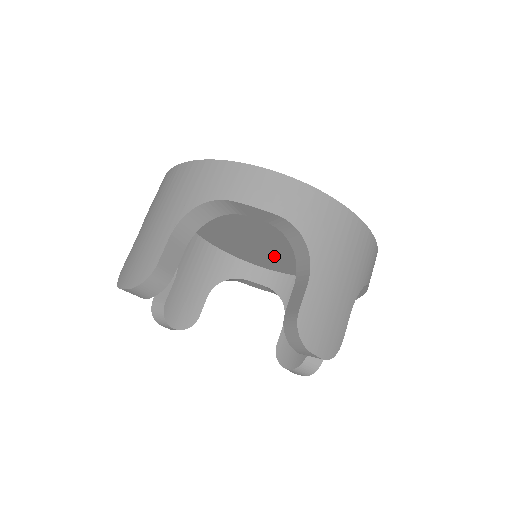
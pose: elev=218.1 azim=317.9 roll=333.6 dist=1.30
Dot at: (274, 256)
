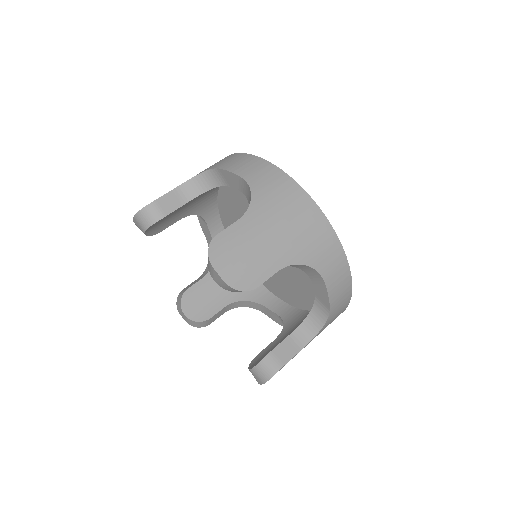
Dot at: (284, 277)
